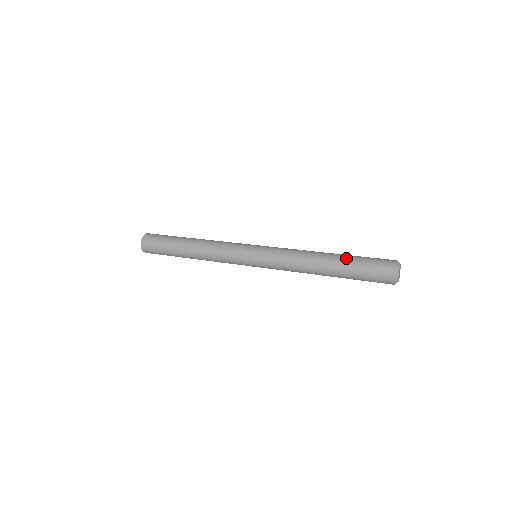
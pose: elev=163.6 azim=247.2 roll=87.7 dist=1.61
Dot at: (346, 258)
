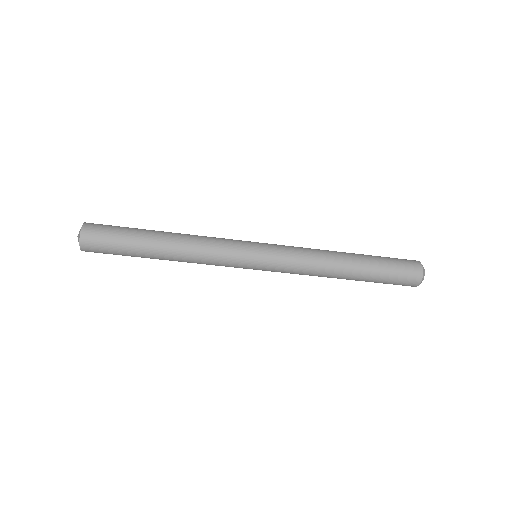
Dot at: (367, 255)
